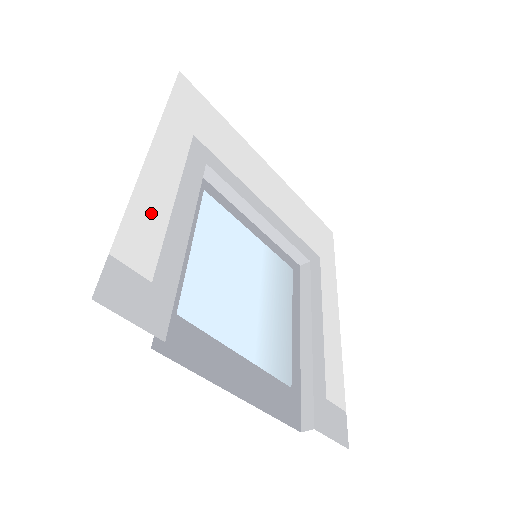
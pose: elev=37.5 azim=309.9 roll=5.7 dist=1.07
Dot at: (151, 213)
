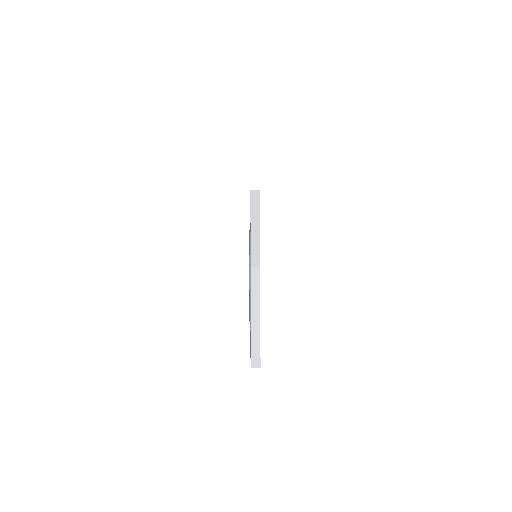
Dot at: occluded
